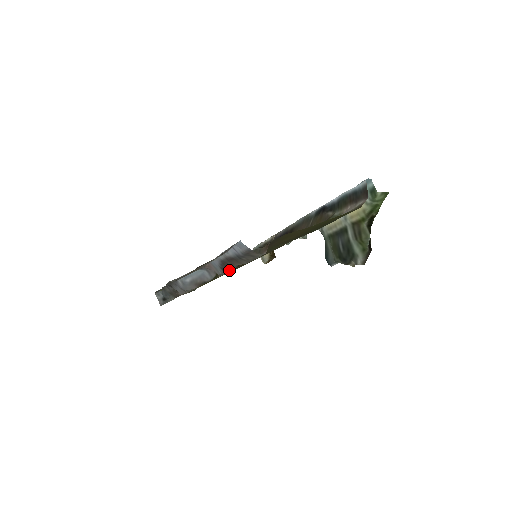
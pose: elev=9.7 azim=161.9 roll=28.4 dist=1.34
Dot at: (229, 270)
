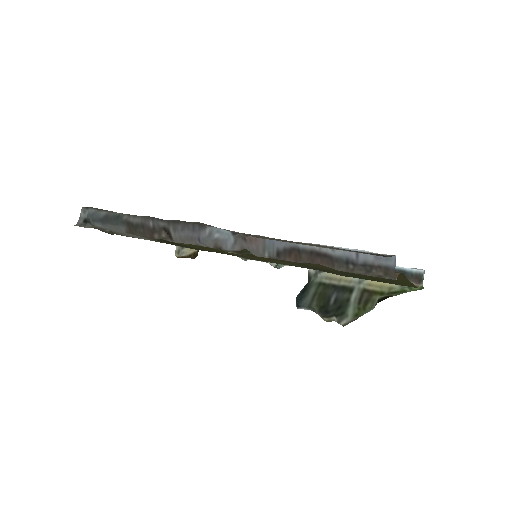
Dot at: (285, 260)
